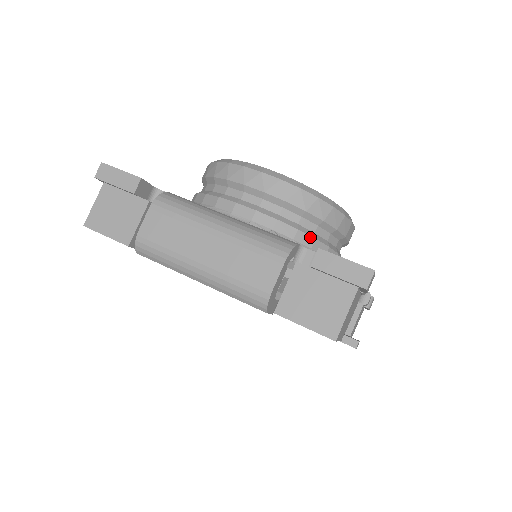
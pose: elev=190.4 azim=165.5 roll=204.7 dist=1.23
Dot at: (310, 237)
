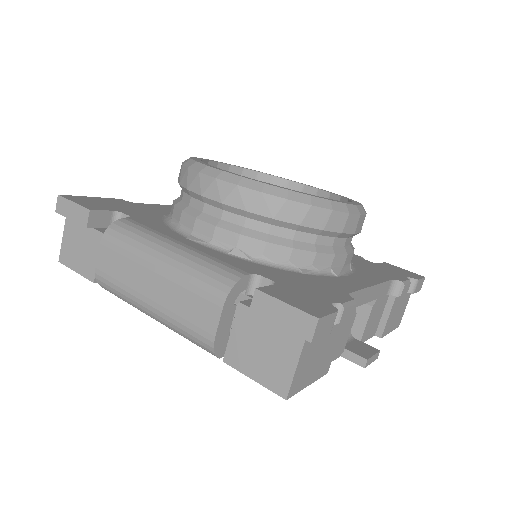
Dot at: (285, 248)
